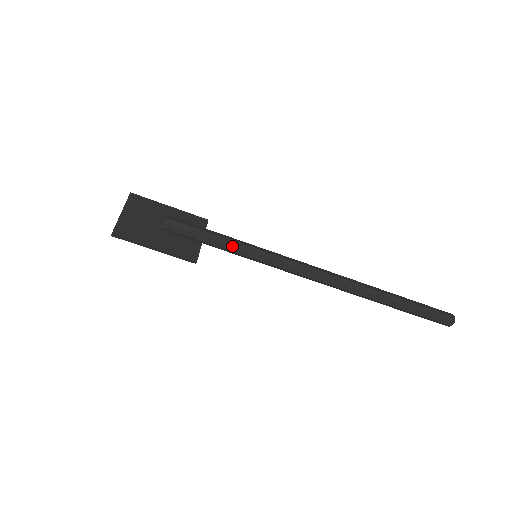
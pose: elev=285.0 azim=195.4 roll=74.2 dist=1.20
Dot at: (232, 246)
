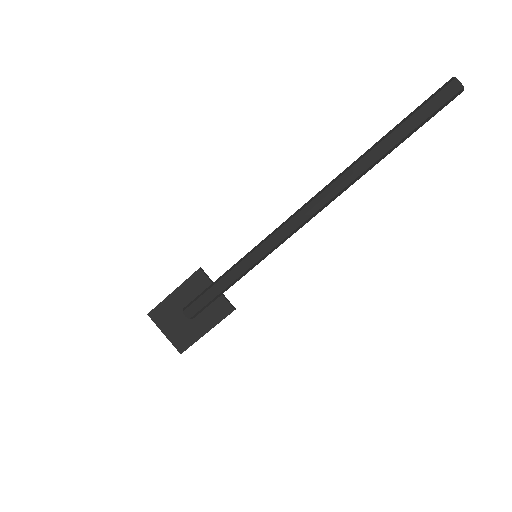
Dot at: (237, 279)
